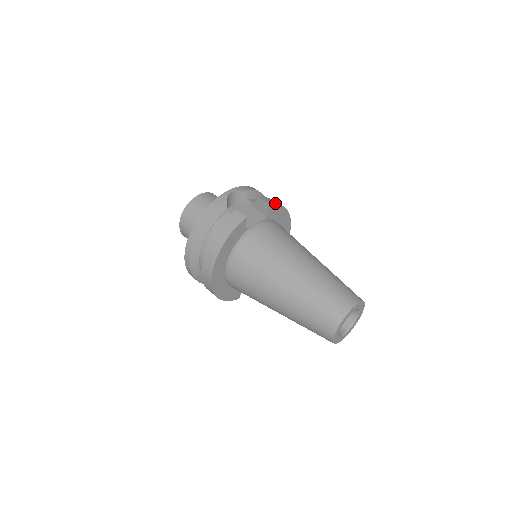
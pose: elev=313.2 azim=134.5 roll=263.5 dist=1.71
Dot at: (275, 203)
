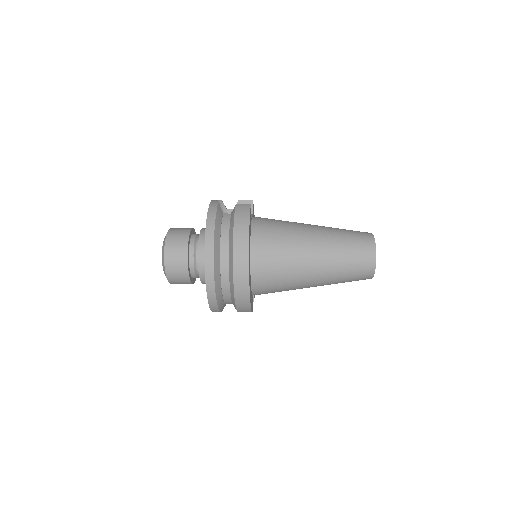
Dot at: occluded
